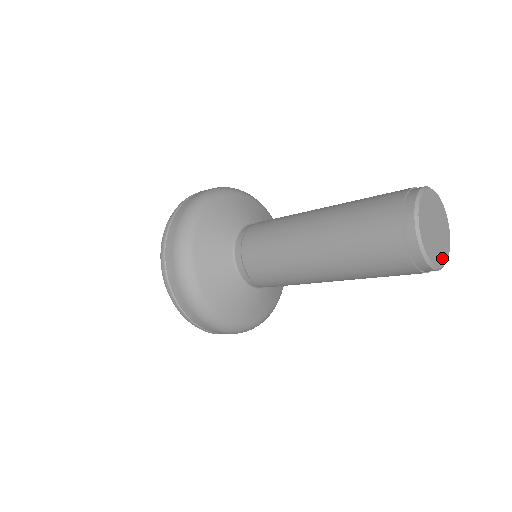
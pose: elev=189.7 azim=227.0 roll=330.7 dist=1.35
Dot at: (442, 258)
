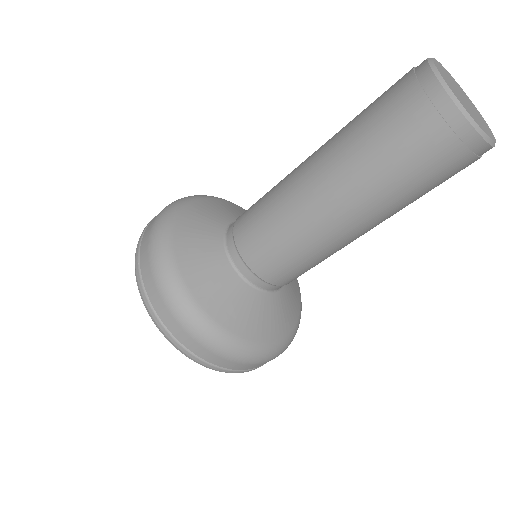
Dot at: (489, 133)
